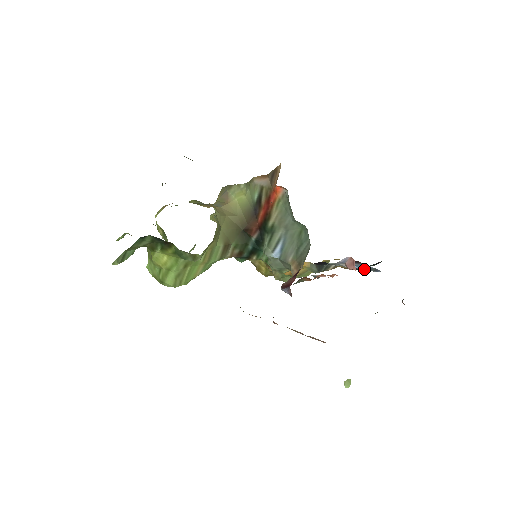
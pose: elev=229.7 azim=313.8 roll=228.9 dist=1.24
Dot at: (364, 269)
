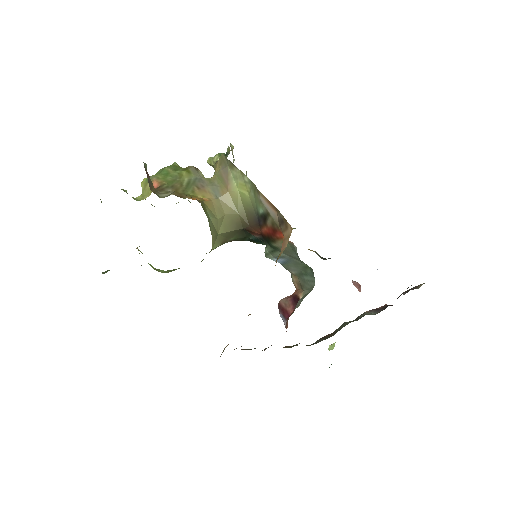
Dot at: occluded
